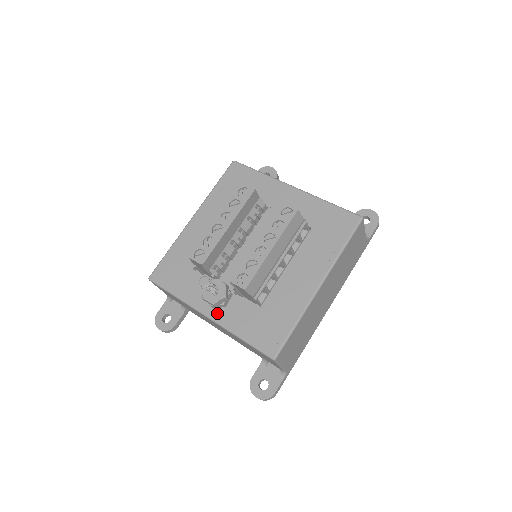
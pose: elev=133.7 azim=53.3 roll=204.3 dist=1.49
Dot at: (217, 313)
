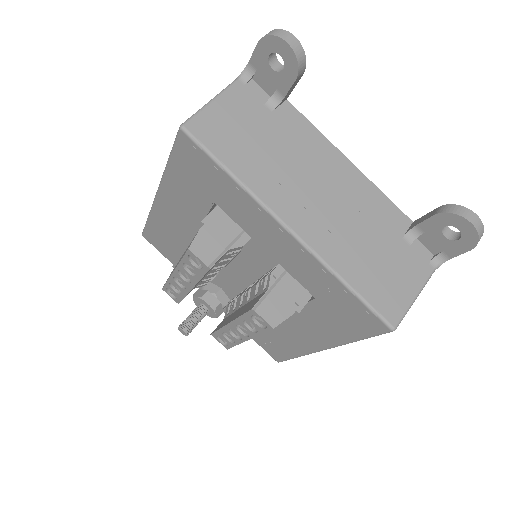
Dot at: occluded
